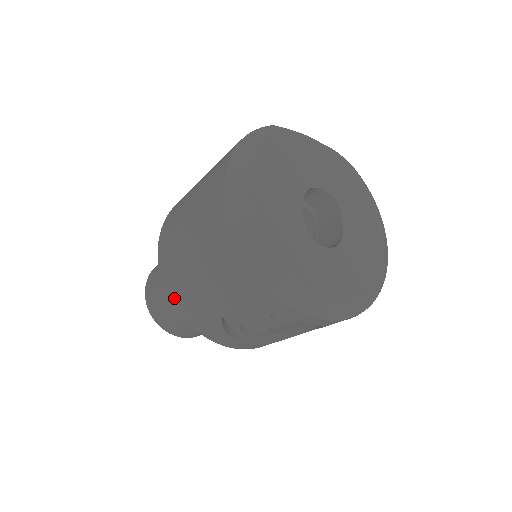
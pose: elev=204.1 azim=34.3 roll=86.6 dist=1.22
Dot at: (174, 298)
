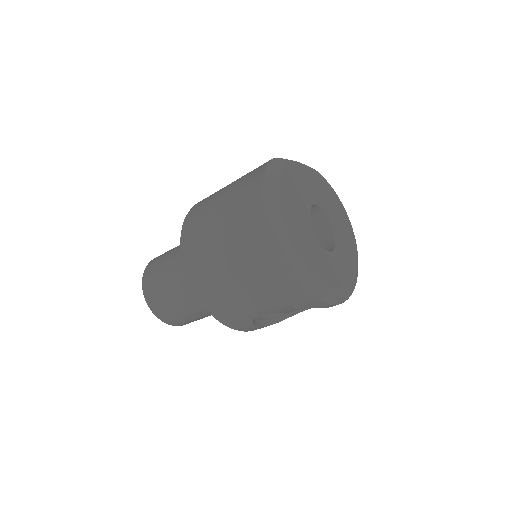
Dot at: (207, 303)
